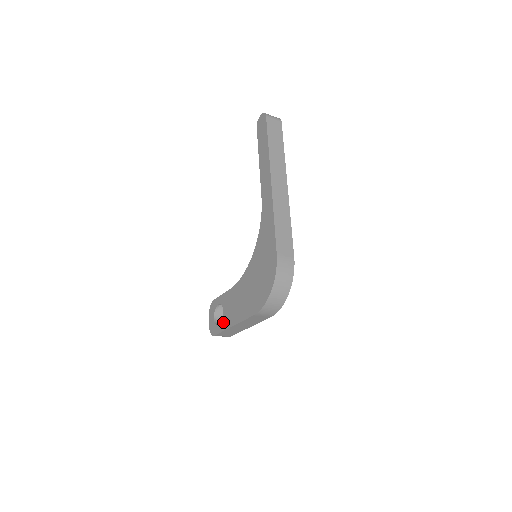
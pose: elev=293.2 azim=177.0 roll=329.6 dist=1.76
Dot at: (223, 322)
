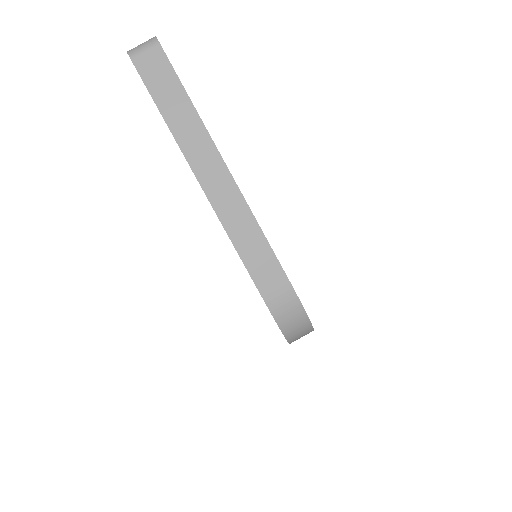
Dot at: occluded
